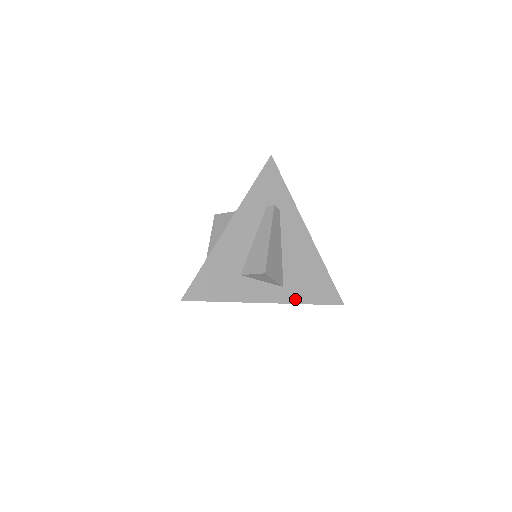
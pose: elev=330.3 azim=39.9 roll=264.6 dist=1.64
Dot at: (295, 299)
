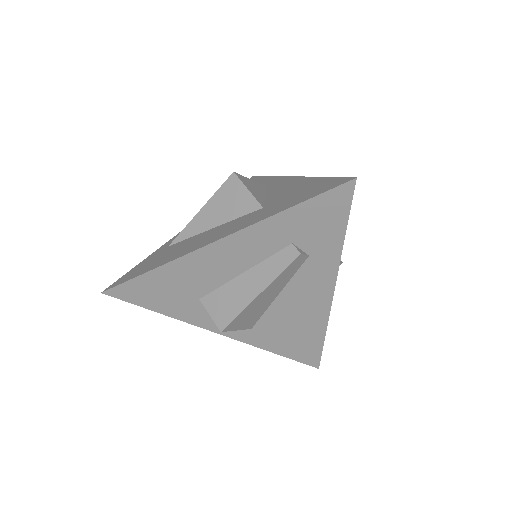
Dot at: (259, 343)
